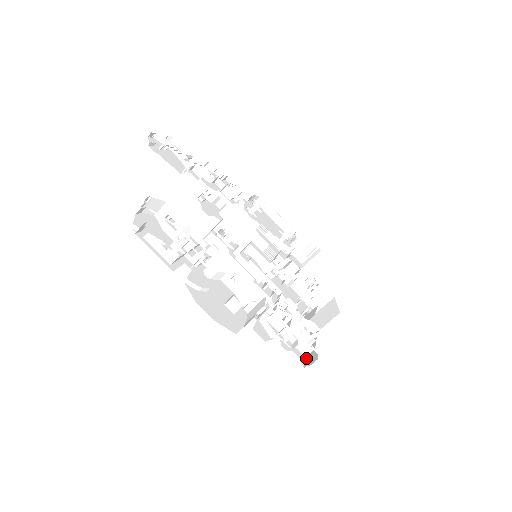
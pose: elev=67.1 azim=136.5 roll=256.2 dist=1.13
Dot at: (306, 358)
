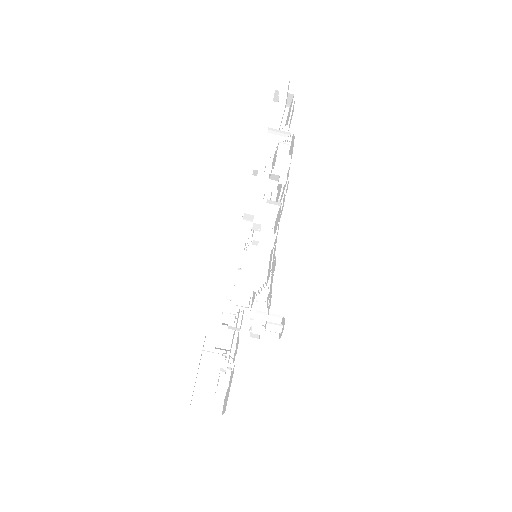
Dot at: (242, 291)
